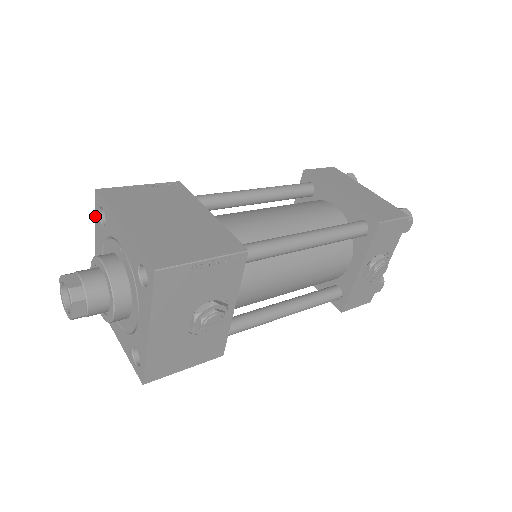
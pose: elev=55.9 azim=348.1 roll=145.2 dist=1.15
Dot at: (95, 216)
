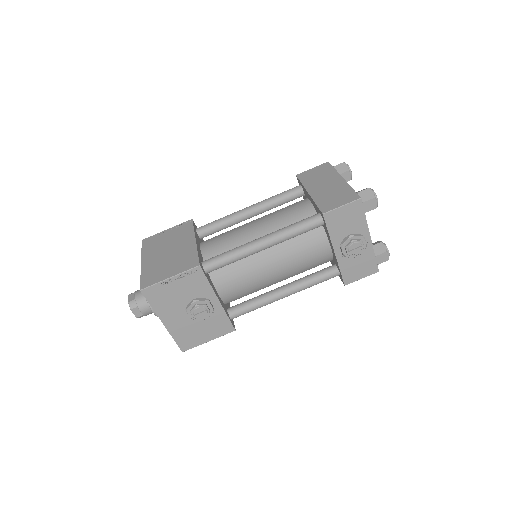
Dot at: occluded
